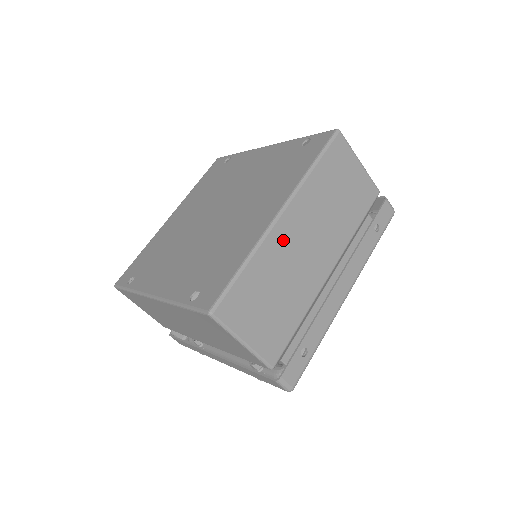
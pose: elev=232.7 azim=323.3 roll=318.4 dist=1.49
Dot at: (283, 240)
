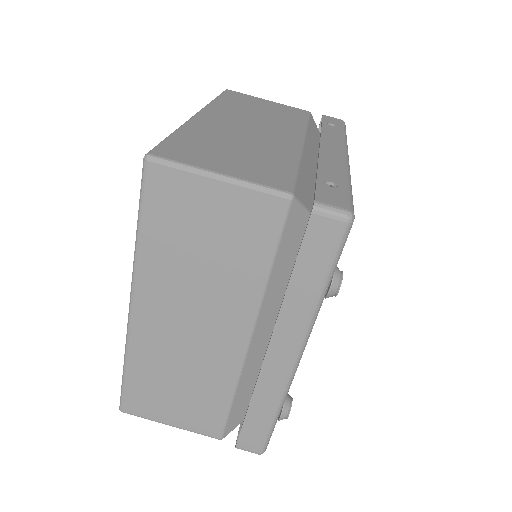
Dot at: (214, 124)
